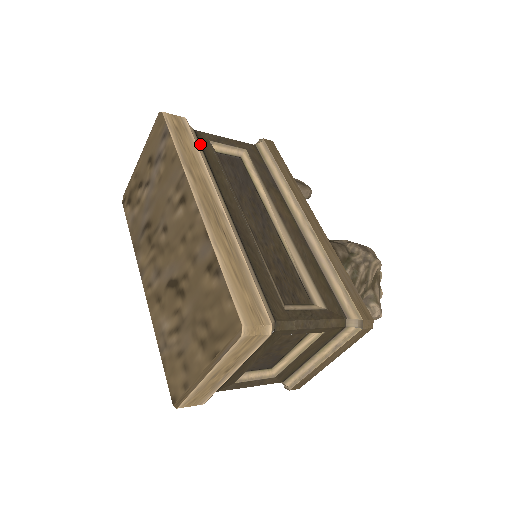
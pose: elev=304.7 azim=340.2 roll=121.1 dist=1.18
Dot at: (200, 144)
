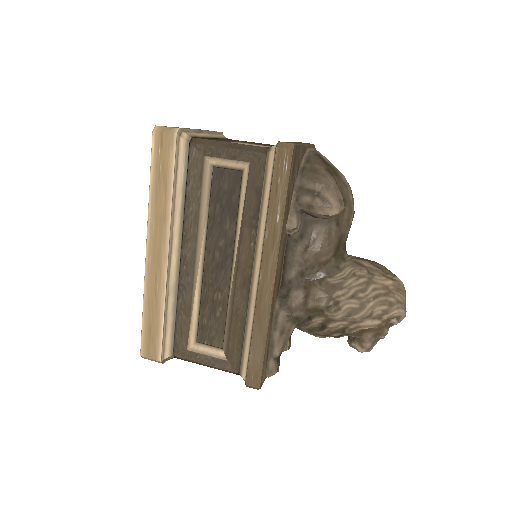
Dot at: (188, 167)
